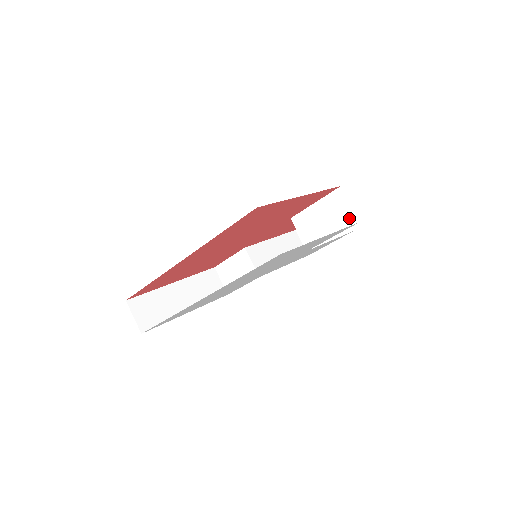
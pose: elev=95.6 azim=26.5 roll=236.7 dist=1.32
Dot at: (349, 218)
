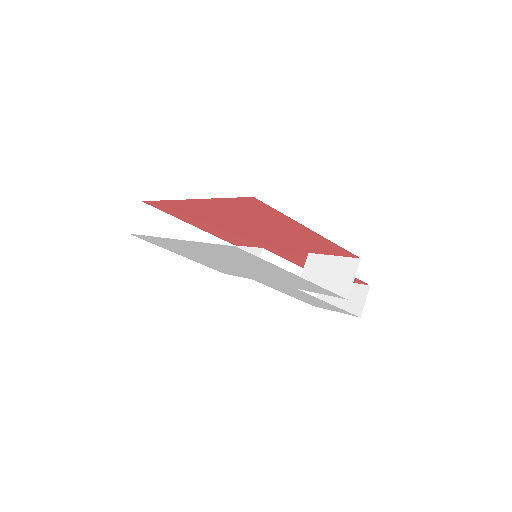
Dot at: (344, 289)
